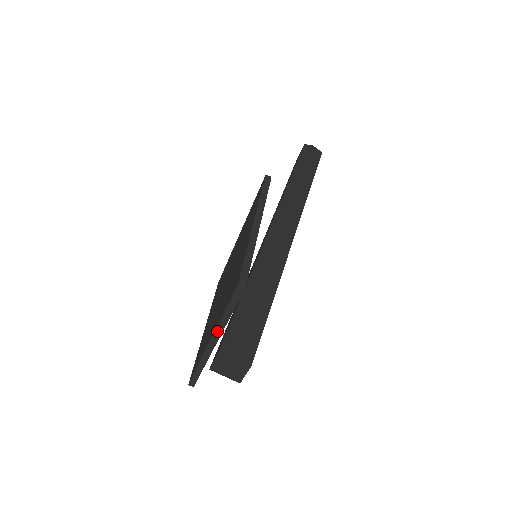
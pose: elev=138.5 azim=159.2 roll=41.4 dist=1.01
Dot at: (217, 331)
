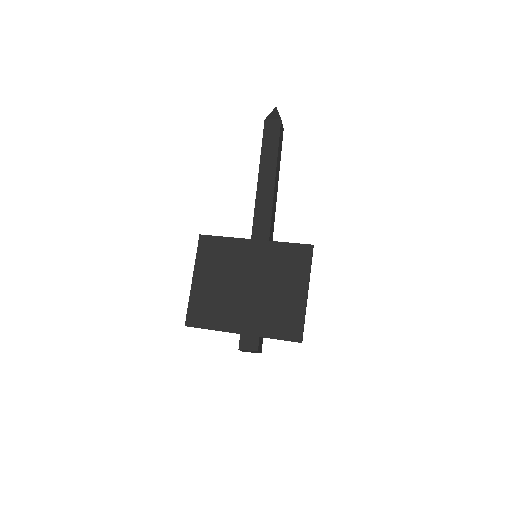
Dot at: (256, 336)
